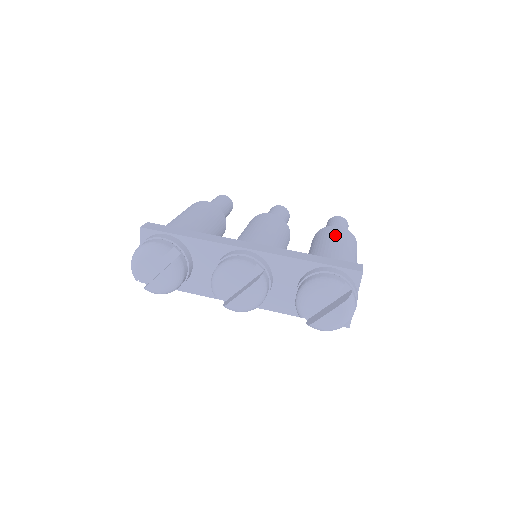
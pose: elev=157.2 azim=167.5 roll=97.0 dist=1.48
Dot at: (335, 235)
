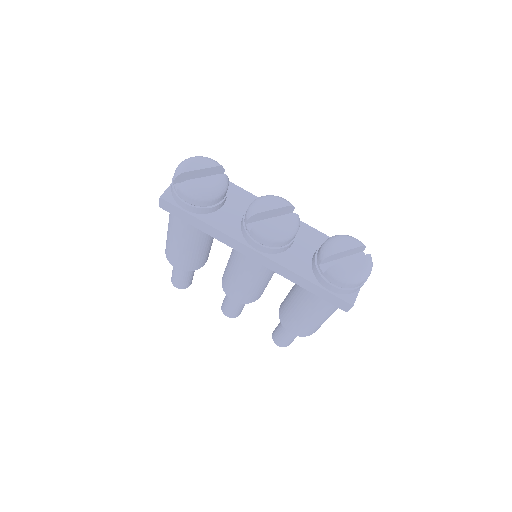
Dot at: occluded
